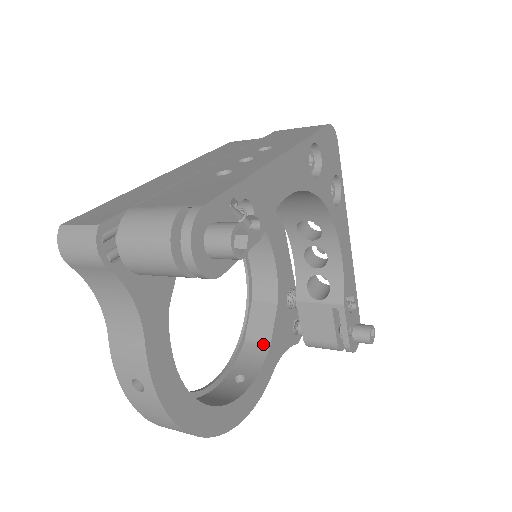
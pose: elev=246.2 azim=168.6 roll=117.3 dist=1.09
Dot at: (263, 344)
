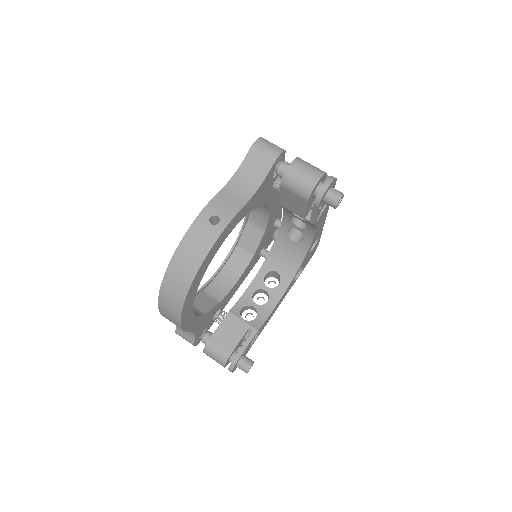
Dot at: (200, 311)
